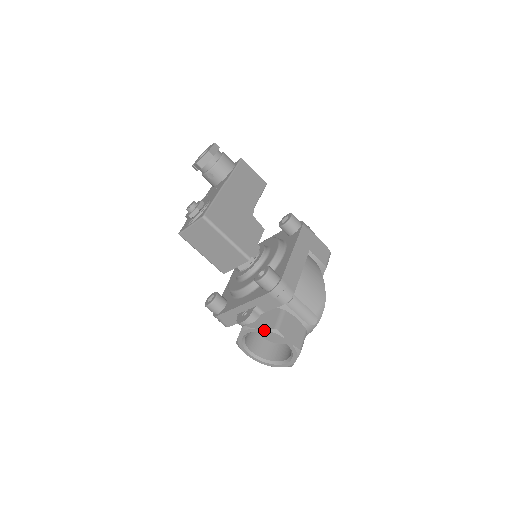
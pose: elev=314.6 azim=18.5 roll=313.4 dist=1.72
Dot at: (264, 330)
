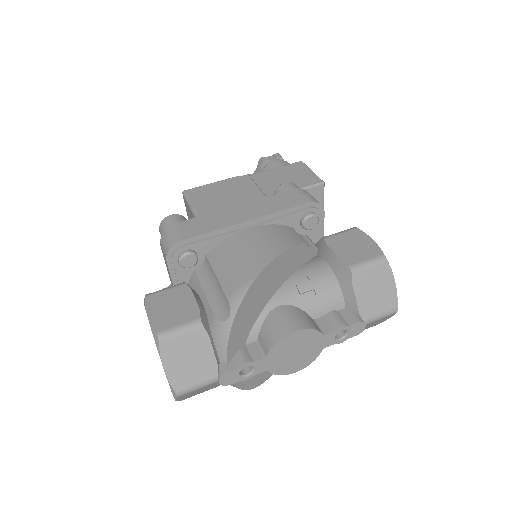
Dot at: occluded
